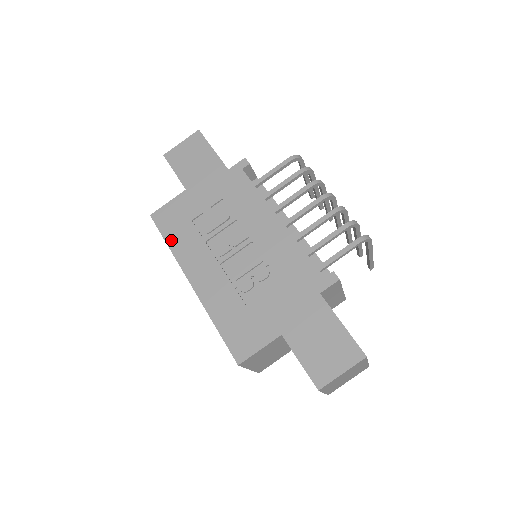
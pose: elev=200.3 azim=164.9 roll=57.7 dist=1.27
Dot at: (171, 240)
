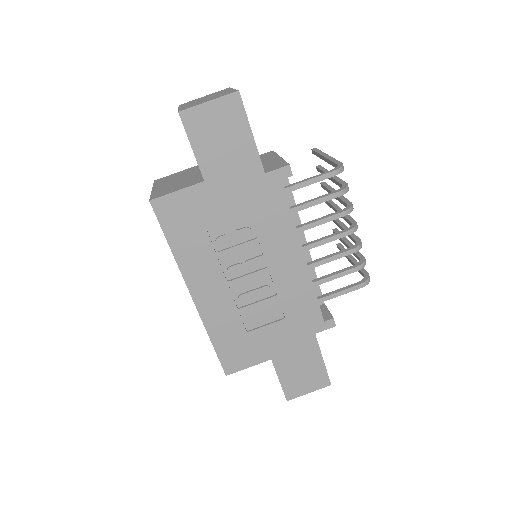
Dot at: (175, 243)
